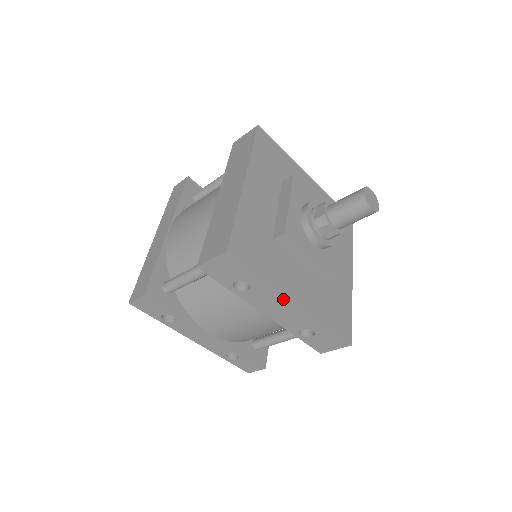
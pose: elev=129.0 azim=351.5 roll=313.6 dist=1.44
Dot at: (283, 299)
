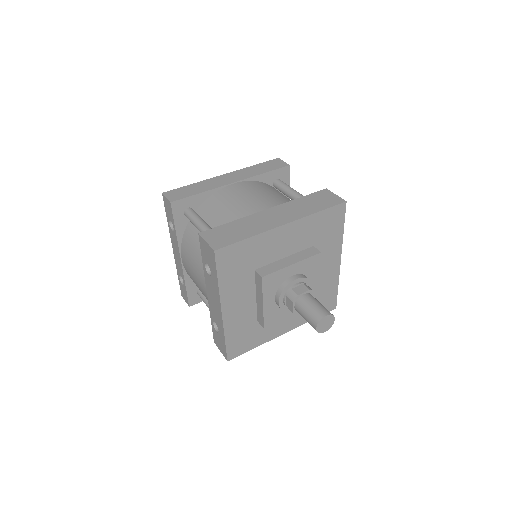
Dot at: (219, 302)
